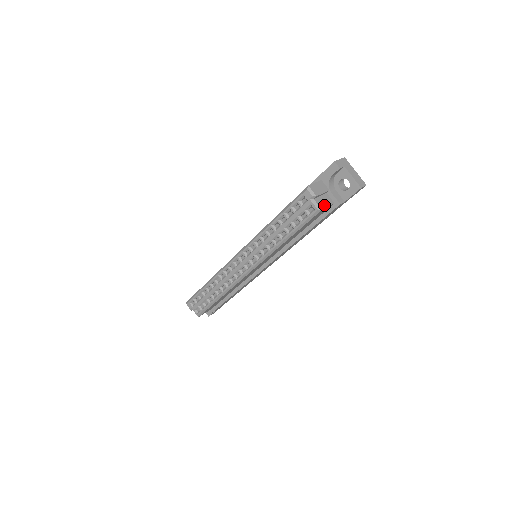
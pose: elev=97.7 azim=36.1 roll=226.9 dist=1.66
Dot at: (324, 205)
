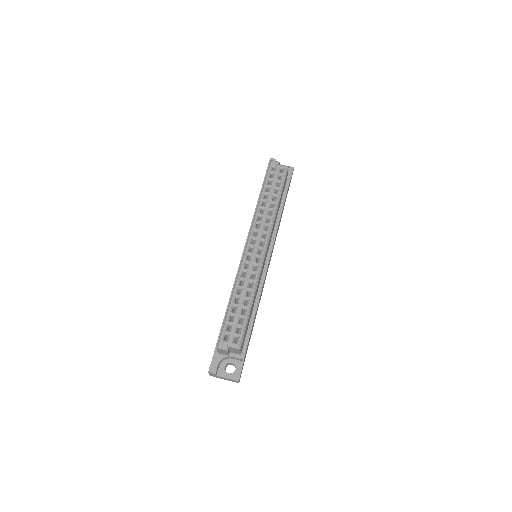
Dot at: occluded
